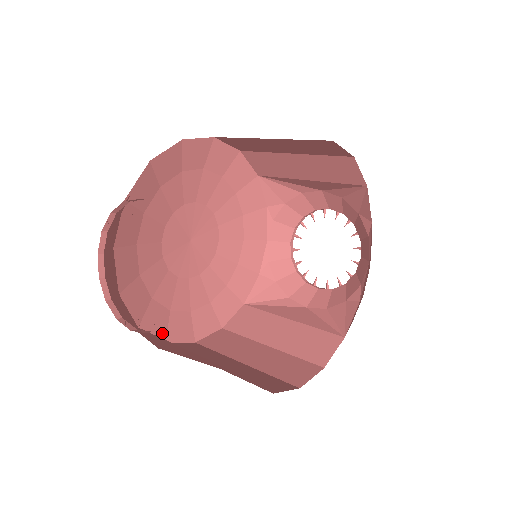
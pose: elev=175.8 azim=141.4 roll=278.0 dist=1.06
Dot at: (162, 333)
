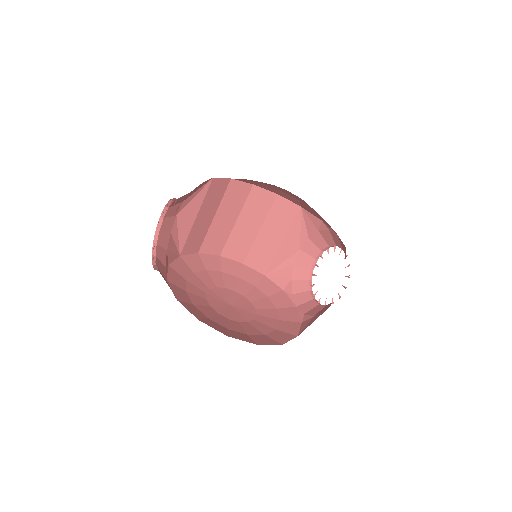
Dot at: (222, 332)
